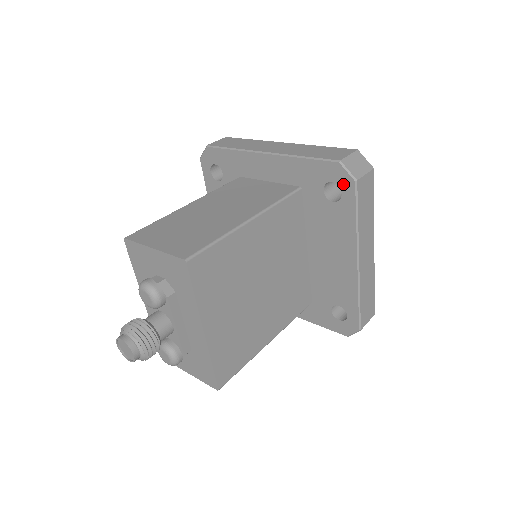
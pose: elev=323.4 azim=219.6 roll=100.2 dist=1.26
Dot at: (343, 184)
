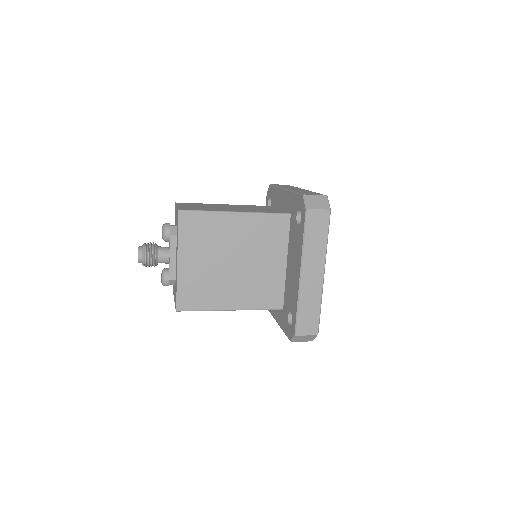
Dot at: (302, 211)
